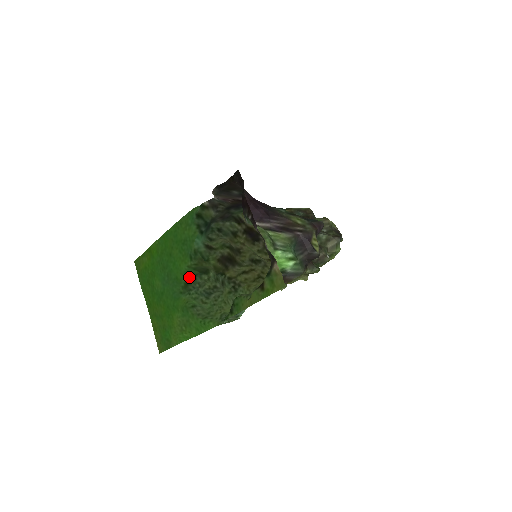
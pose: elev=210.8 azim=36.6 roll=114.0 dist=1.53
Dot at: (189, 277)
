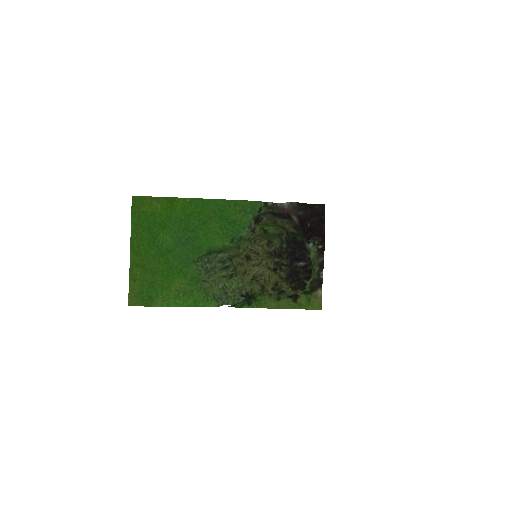
Dot at: (209, 251)
